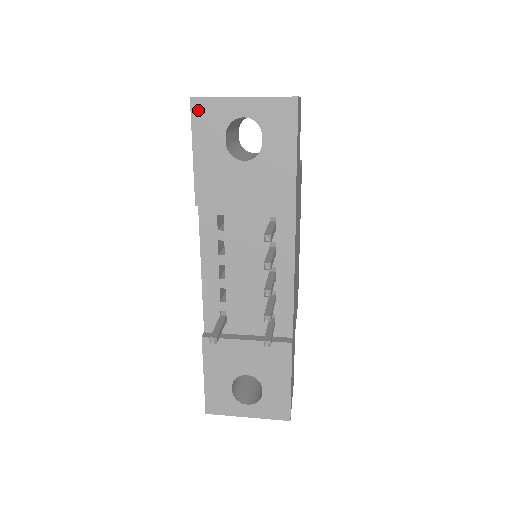
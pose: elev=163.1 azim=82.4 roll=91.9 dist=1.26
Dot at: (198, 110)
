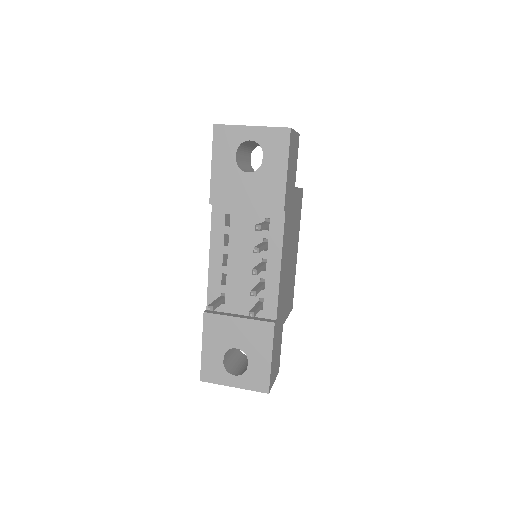
Dot at: (218, 133)
